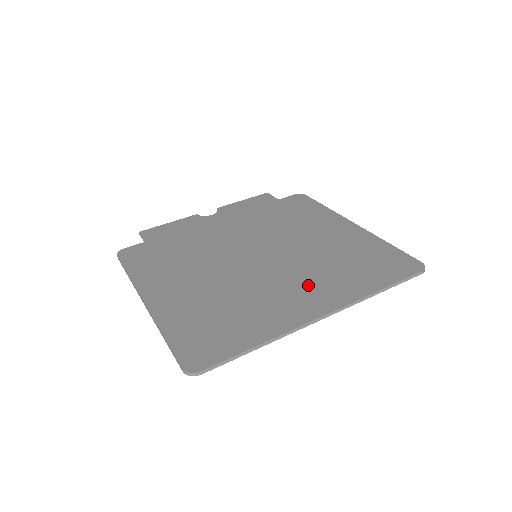
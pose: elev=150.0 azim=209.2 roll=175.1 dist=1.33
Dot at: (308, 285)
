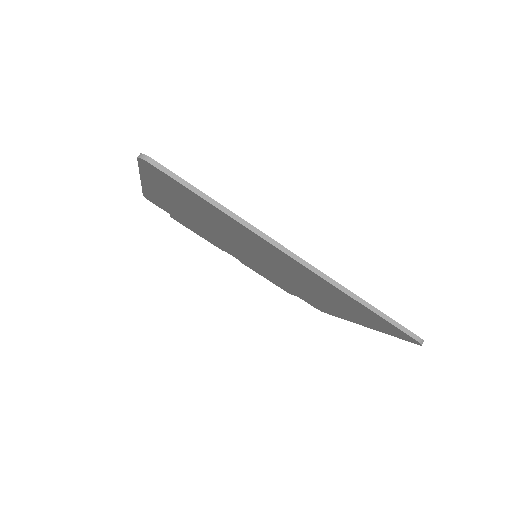
Dot at: occluded
